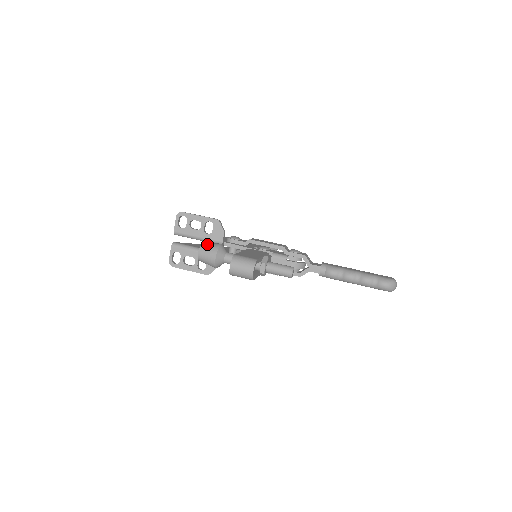
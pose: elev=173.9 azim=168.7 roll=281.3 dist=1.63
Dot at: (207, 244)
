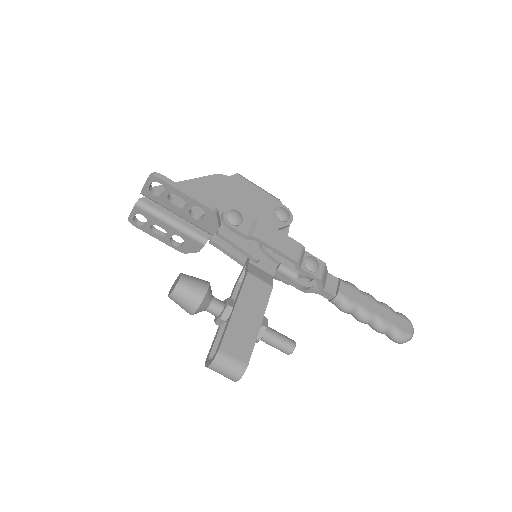
Dot at: (185, 288)
